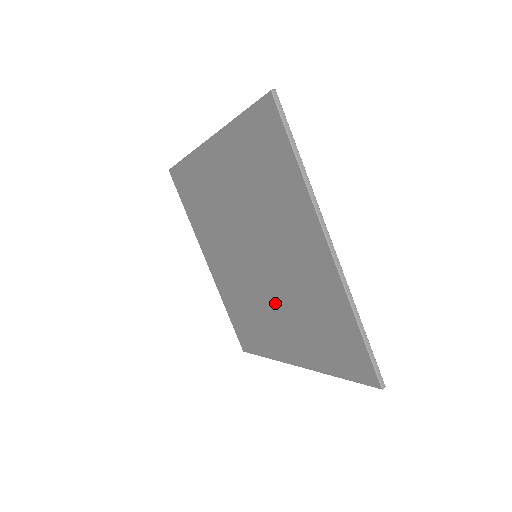
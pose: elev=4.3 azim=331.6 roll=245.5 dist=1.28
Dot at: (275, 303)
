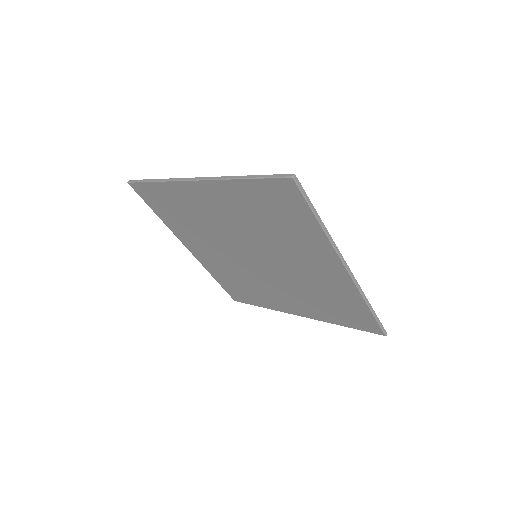
Dot at: (279, 285)
